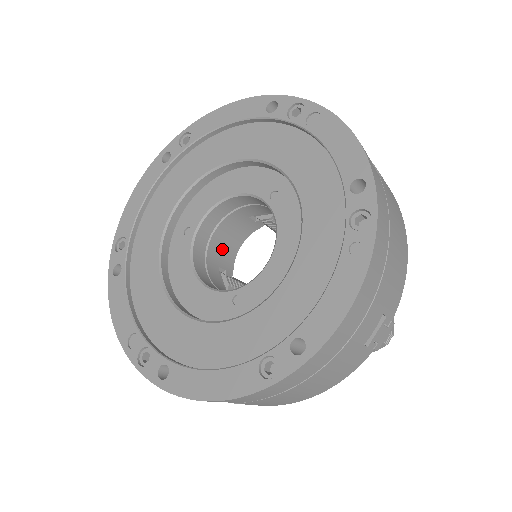
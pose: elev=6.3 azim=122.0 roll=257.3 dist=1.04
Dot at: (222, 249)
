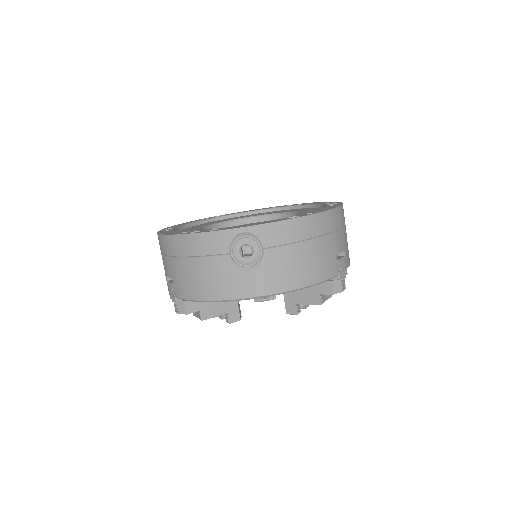
Dot at: occluded
